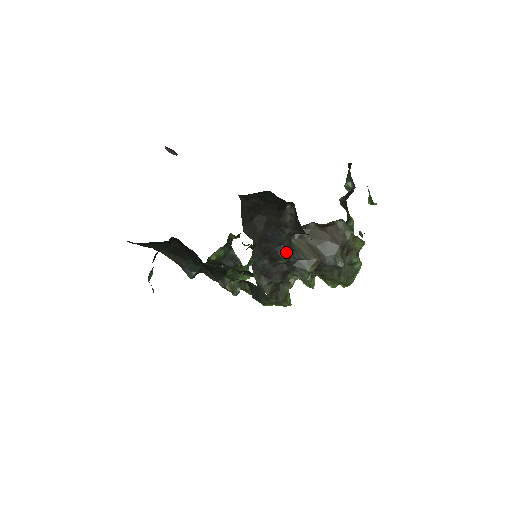
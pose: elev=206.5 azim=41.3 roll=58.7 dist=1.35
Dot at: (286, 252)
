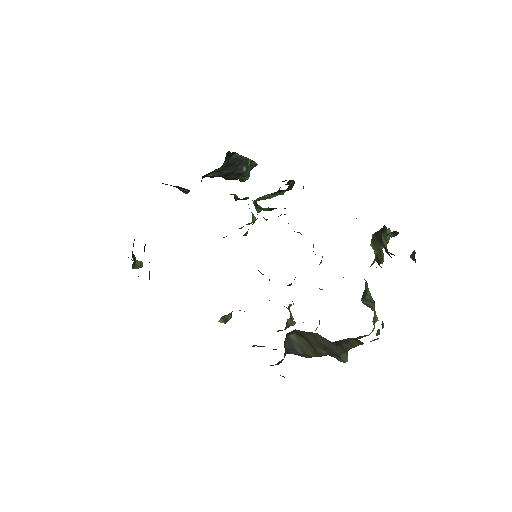
Dot at: (279, 363)
